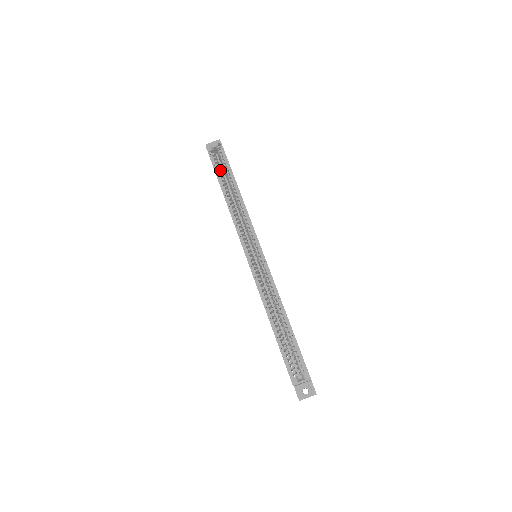
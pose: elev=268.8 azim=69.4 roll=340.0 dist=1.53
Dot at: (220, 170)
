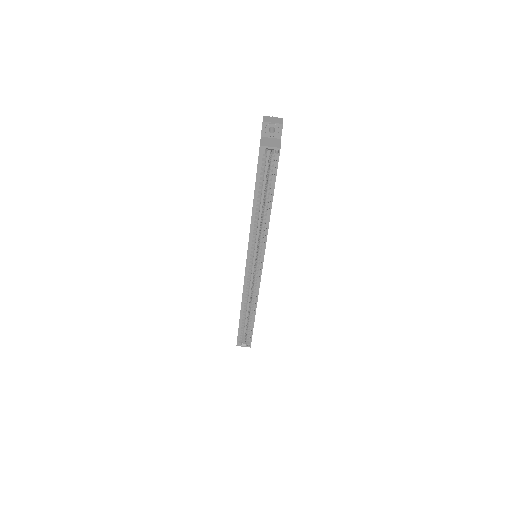
Dot at: (263, 174)
